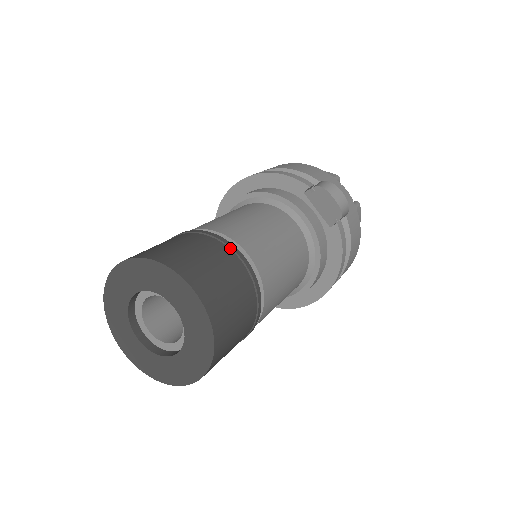
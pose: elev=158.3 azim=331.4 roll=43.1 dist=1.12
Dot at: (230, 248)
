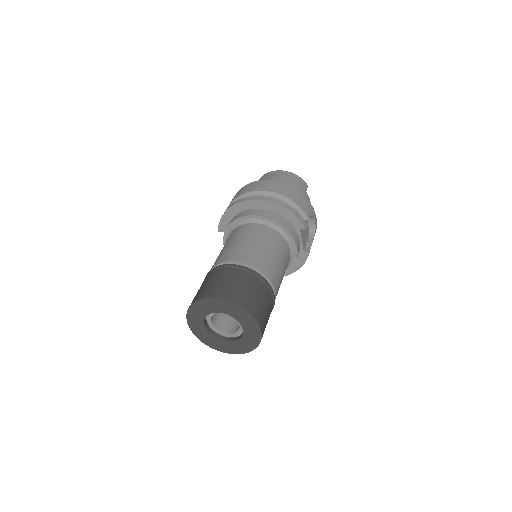
Dot at: (270, 290)
